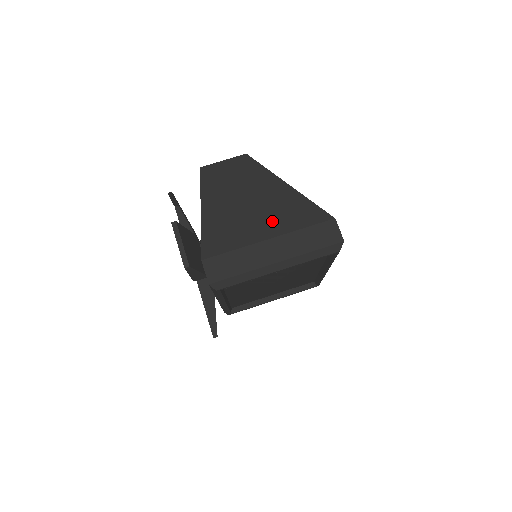
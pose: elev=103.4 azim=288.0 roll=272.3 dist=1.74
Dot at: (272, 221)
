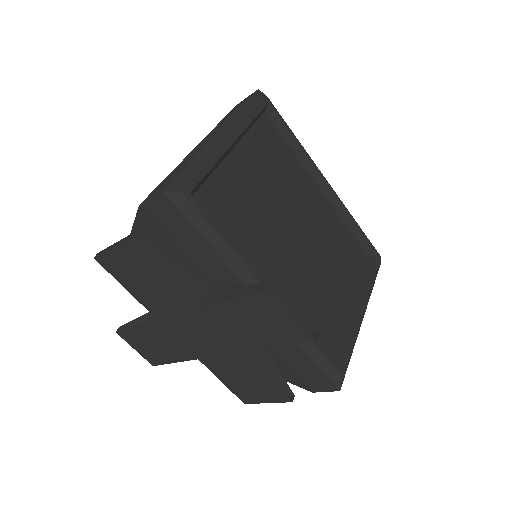
Dot at: occluded
